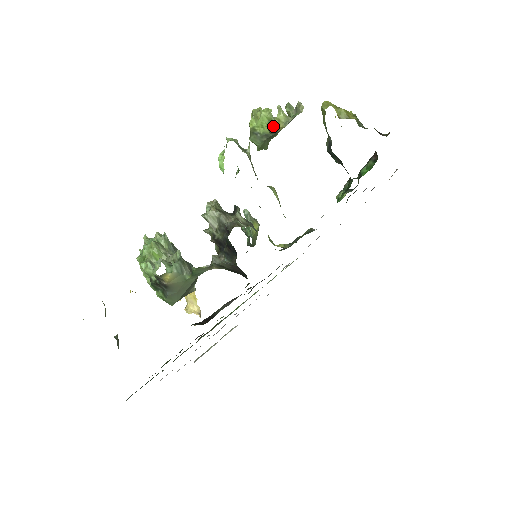
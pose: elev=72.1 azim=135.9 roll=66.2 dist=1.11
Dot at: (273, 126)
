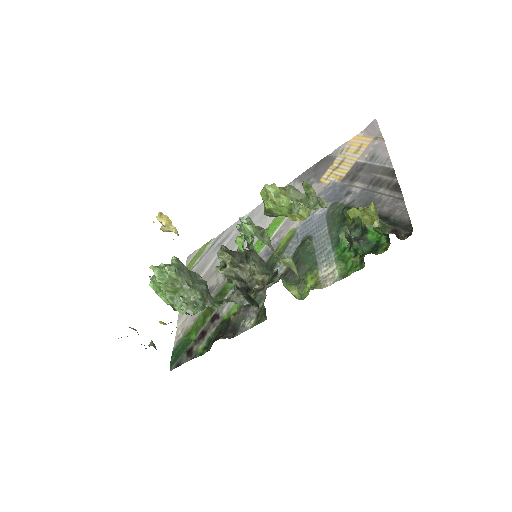
Dot at: (294, 217)
